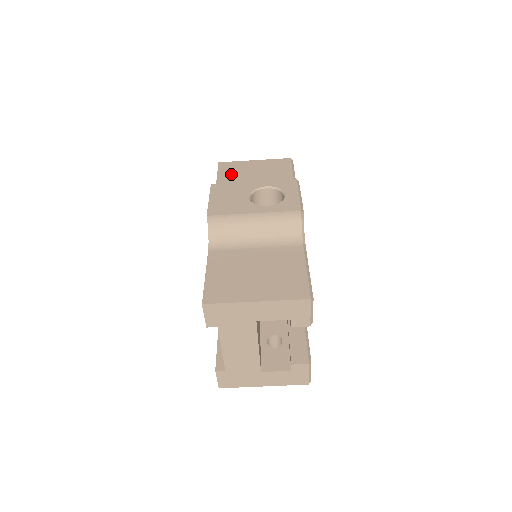
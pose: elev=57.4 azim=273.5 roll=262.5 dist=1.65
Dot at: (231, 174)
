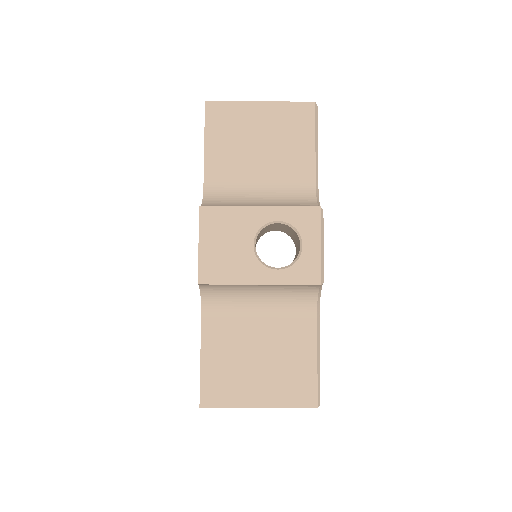
Dot at: (225, 138)
